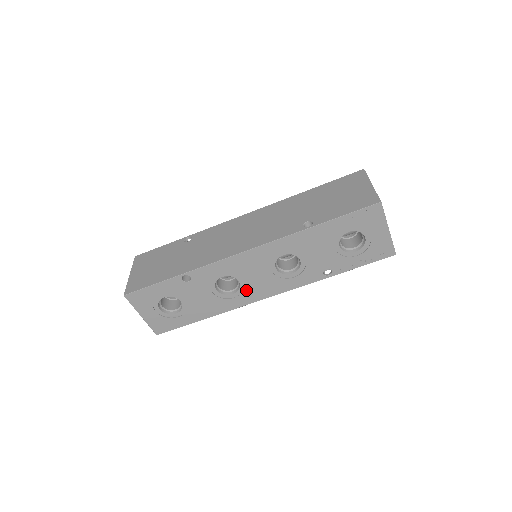
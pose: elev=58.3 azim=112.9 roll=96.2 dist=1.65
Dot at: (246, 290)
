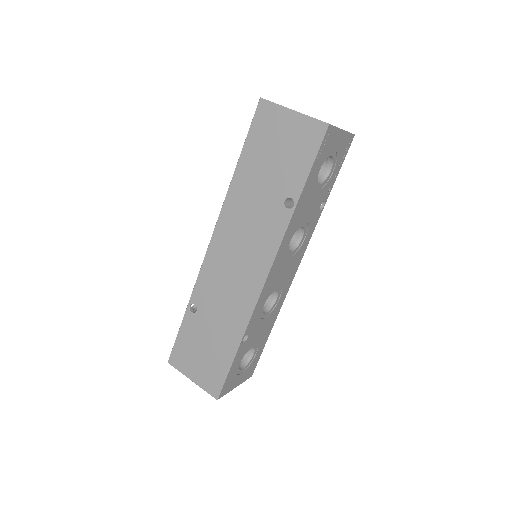
Dot at: (283, 286)
